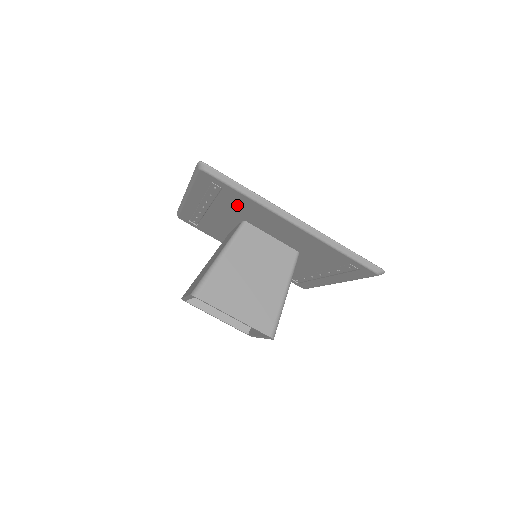
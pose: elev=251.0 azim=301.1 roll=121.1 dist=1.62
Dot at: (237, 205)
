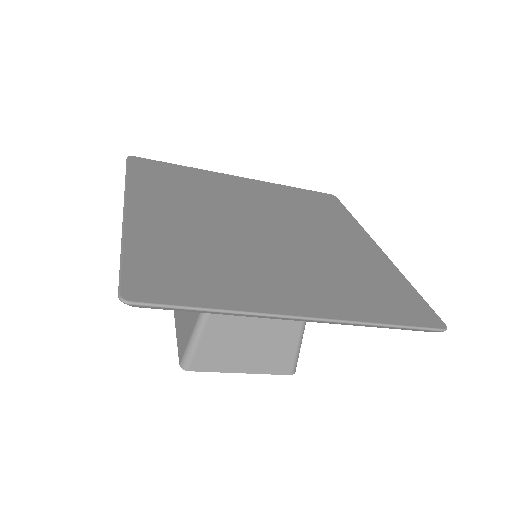
Dot at: occluded
